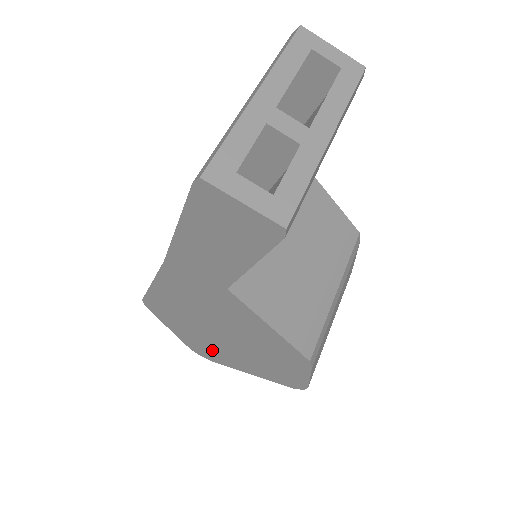
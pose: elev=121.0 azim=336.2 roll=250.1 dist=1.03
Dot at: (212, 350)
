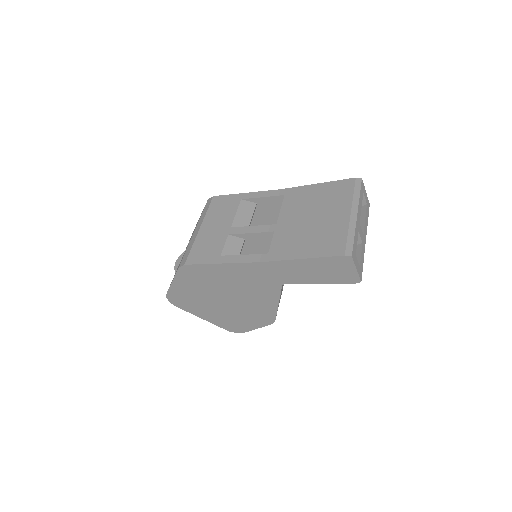
Dot at: (192, 301)
